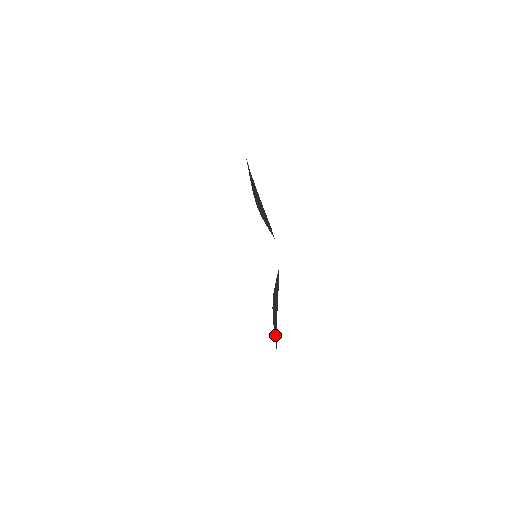
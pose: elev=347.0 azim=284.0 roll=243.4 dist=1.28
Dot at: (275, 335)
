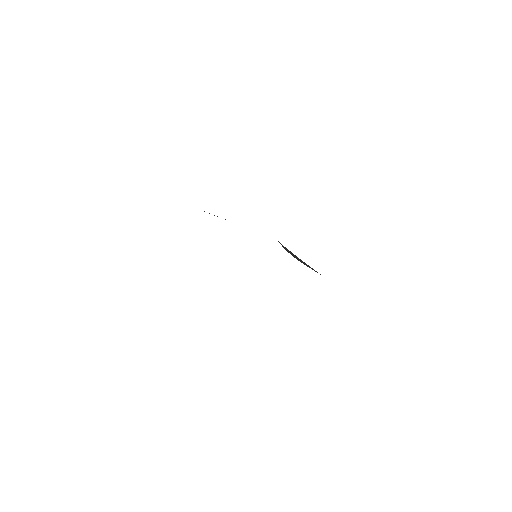
Dot at: occluded
